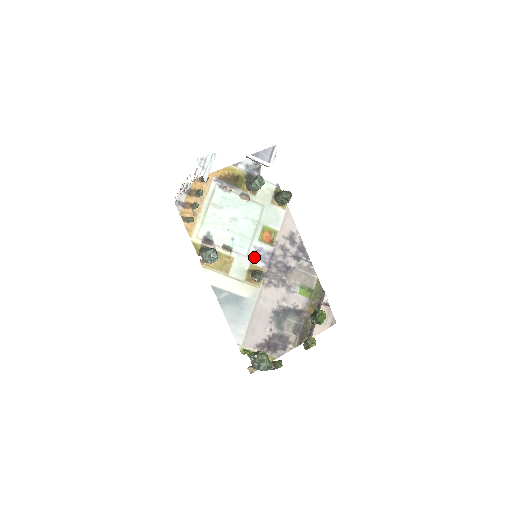
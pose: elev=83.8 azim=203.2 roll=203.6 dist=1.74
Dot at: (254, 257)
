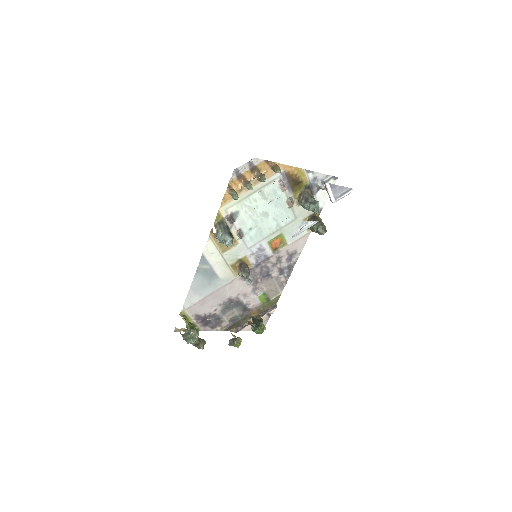
Dot at: (253, 252)
